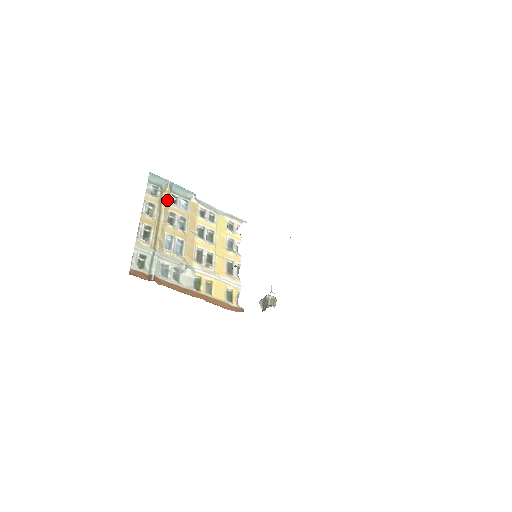
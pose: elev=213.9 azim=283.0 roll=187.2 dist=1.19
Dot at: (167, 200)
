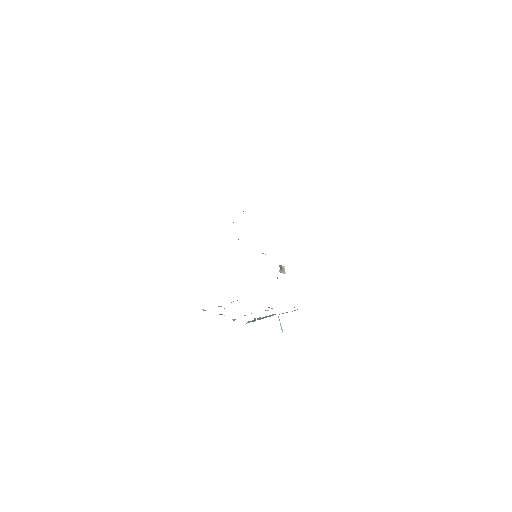
Dot at: occluded
